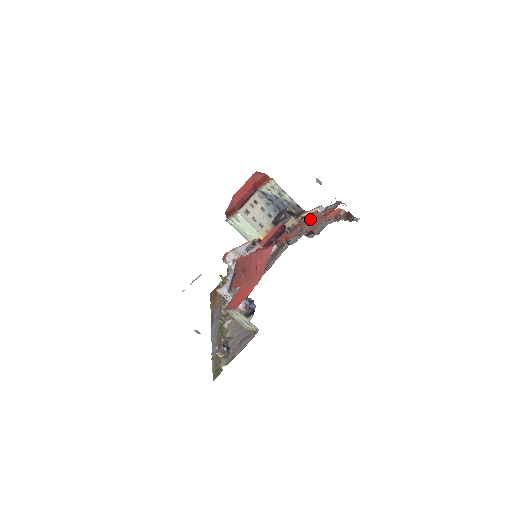
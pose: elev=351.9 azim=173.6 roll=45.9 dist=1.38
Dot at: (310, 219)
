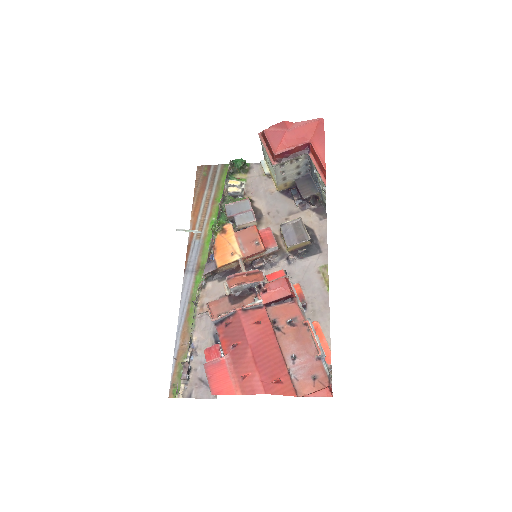
Dot at: (307, 348)
